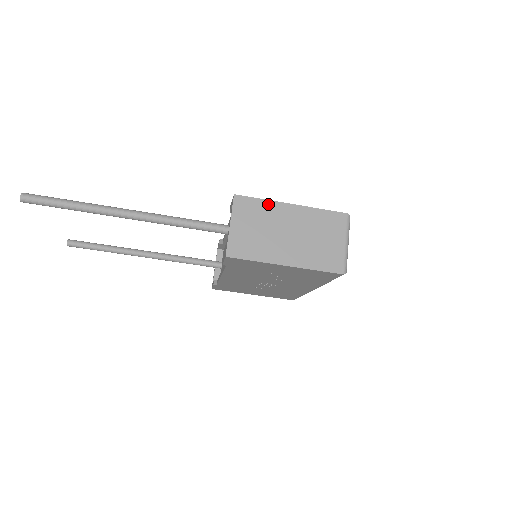
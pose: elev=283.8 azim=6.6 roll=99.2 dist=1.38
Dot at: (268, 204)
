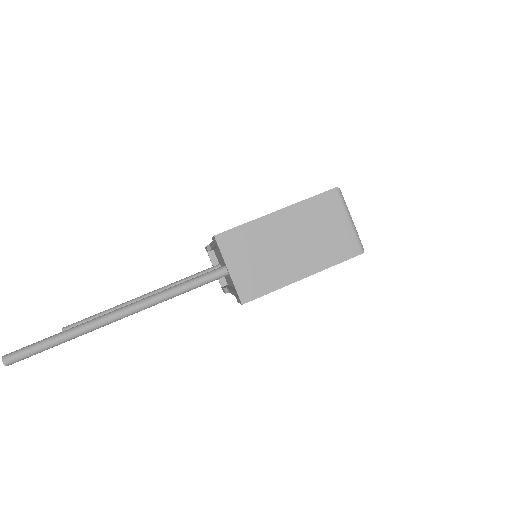
Dot at: (253, 225)
